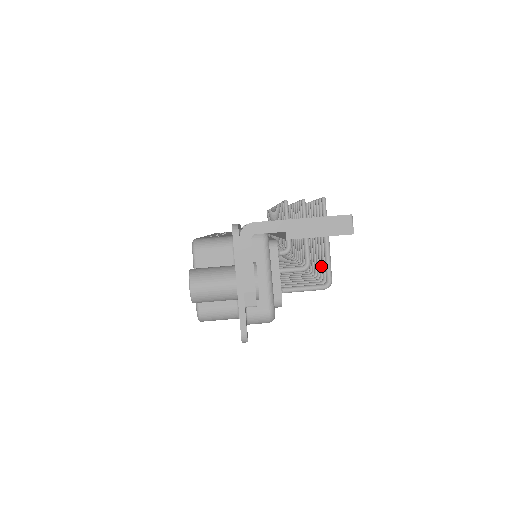
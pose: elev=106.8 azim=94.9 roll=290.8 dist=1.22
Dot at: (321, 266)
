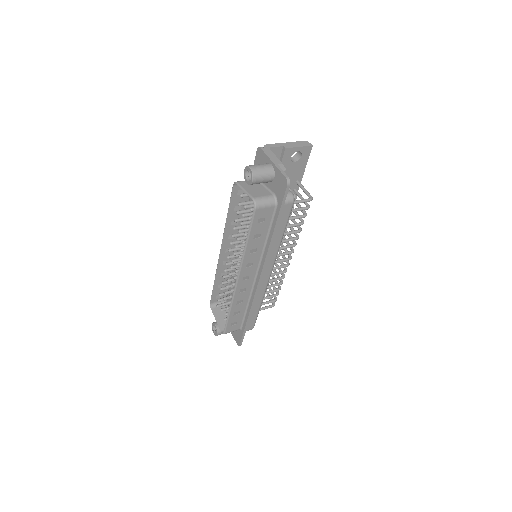
Dot at: occluded
